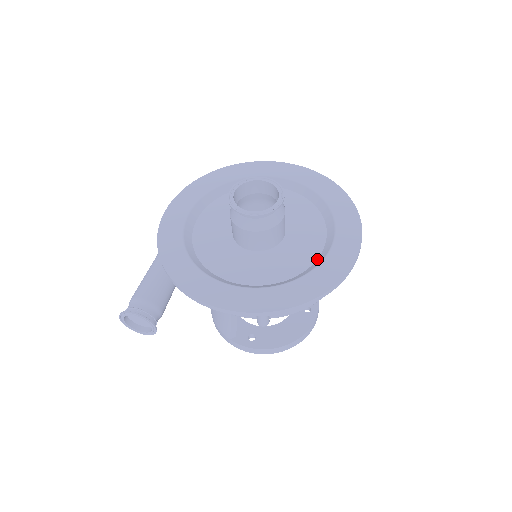
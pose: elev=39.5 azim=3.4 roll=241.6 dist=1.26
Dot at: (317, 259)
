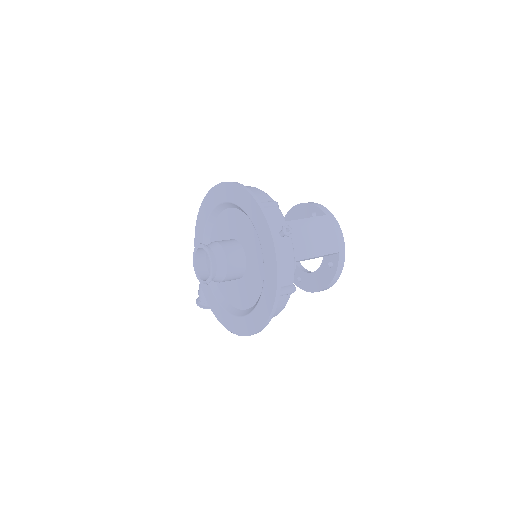
Dot at: occluded
